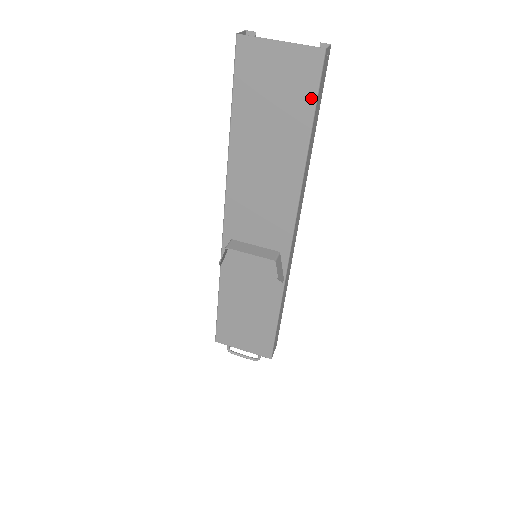
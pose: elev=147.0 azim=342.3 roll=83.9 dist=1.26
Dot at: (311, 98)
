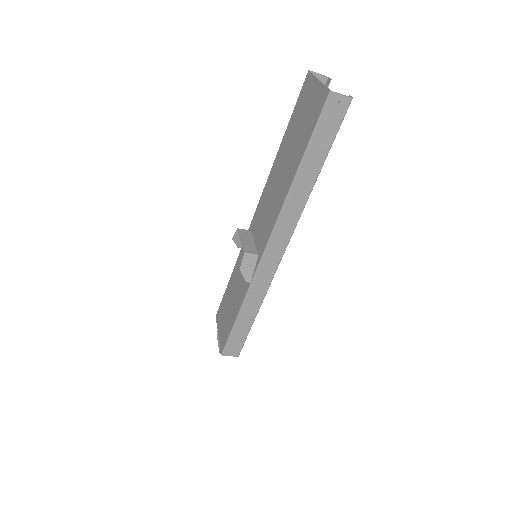
Dot at: (312, 129)
